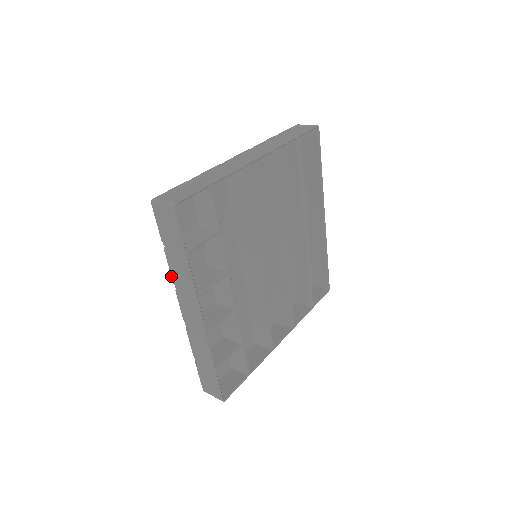
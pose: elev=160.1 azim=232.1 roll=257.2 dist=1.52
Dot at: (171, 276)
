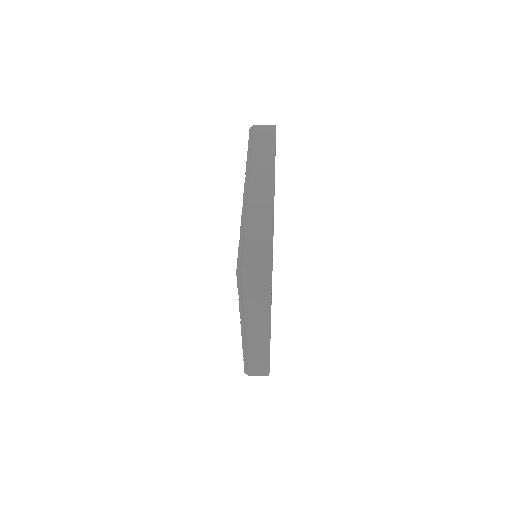
Dot at: (240, 316)
